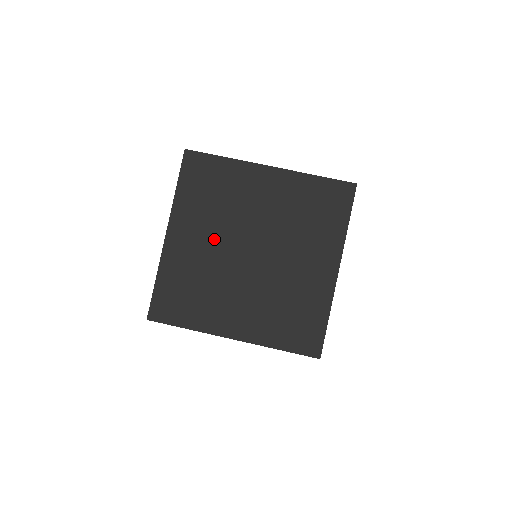
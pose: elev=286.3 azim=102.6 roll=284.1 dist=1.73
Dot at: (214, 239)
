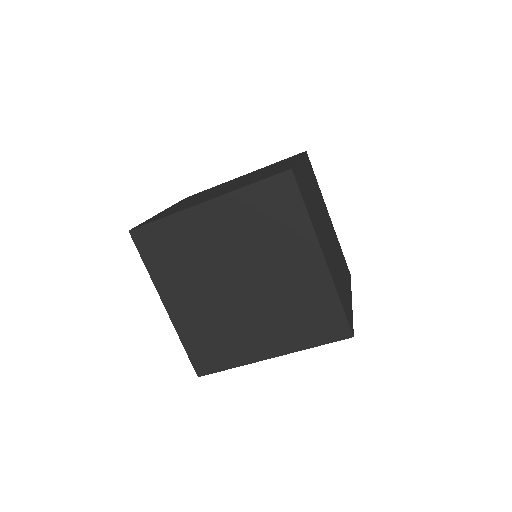
Dot at: (230, 246)
